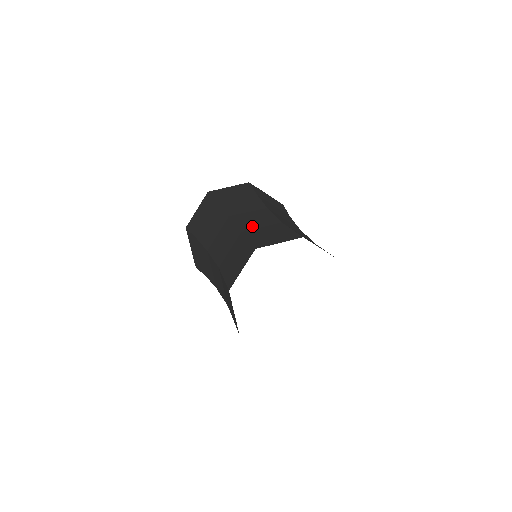
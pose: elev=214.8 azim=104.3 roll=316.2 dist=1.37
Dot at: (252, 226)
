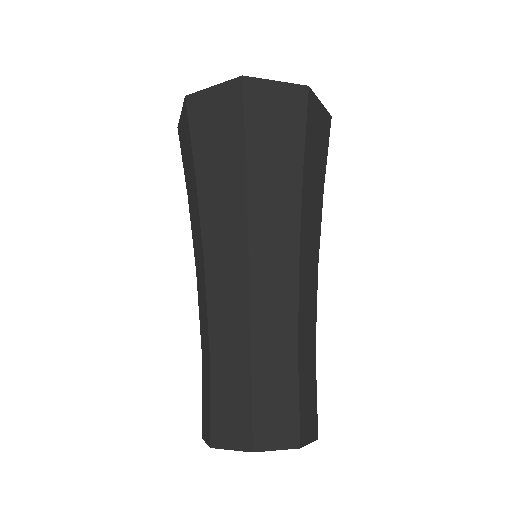
Dot at: (221, 338)
